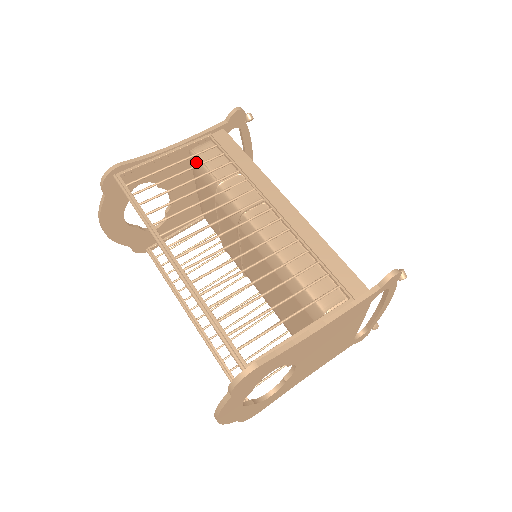
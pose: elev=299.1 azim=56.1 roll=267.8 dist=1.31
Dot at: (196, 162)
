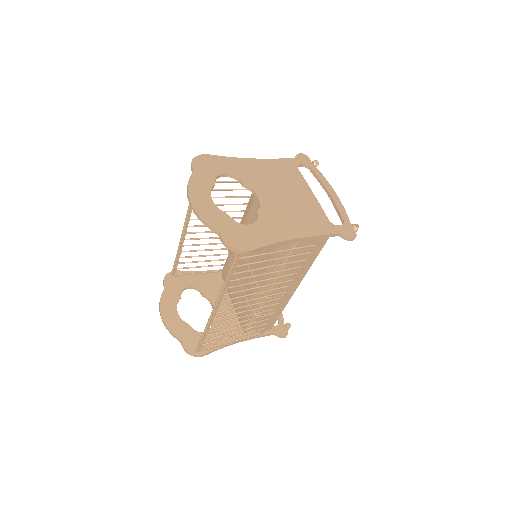
Dot at: (223, 269)
